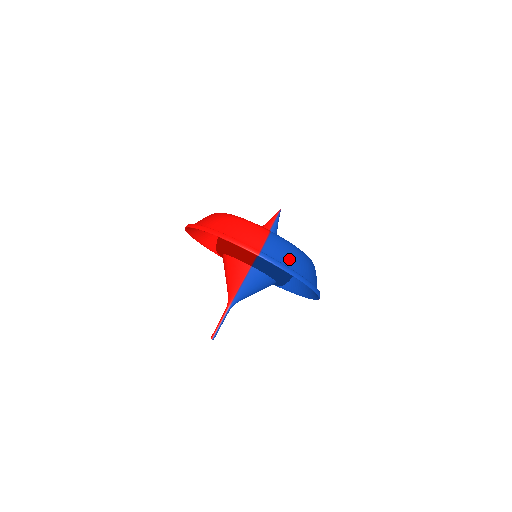
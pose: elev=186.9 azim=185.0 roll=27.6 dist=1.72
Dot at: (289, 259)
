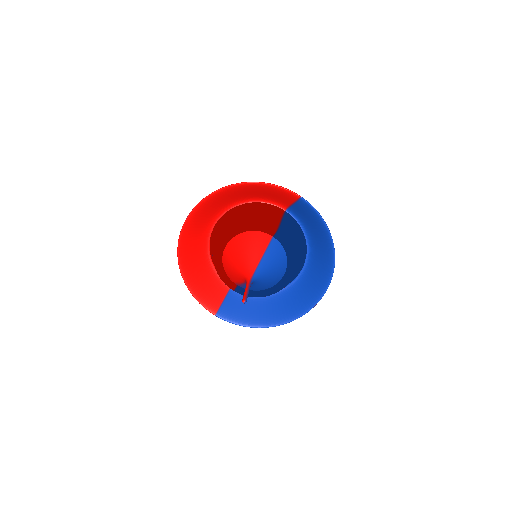
Dot at: occluded
